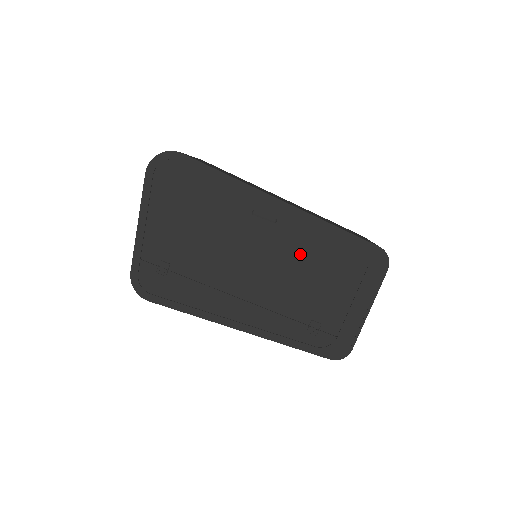
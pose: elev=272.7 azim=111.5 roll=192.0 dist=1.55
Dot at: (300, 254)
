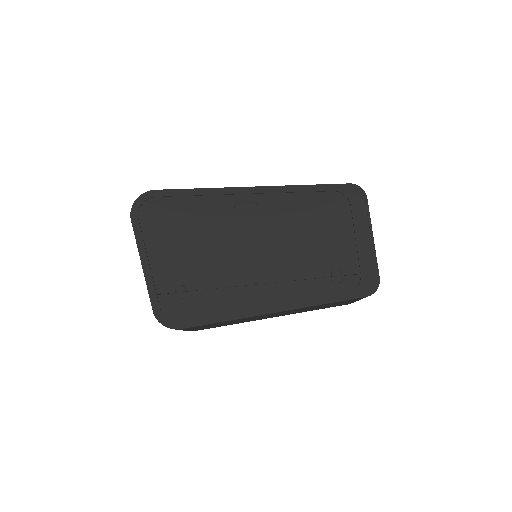
Dot at: (291, 221)
